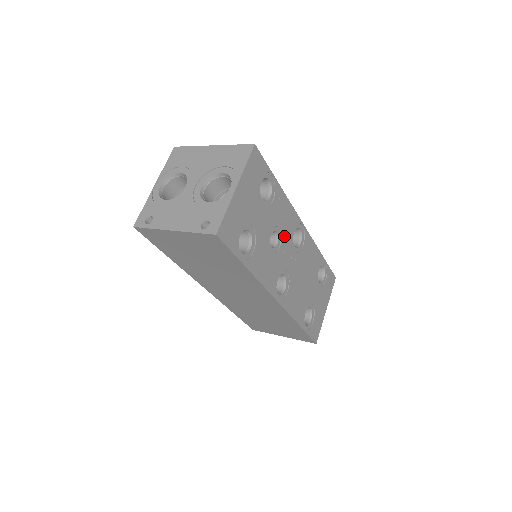
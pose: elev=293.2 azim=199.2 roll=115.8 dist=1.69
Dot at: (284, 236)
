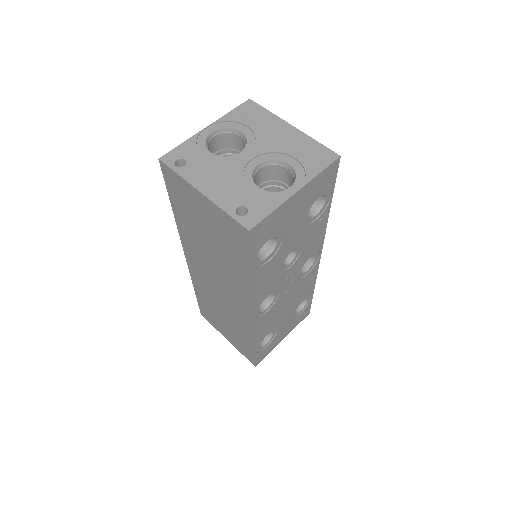
Dot at: (300, 258)
